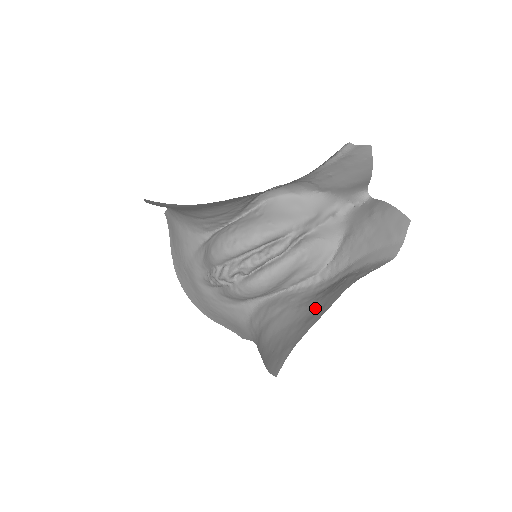
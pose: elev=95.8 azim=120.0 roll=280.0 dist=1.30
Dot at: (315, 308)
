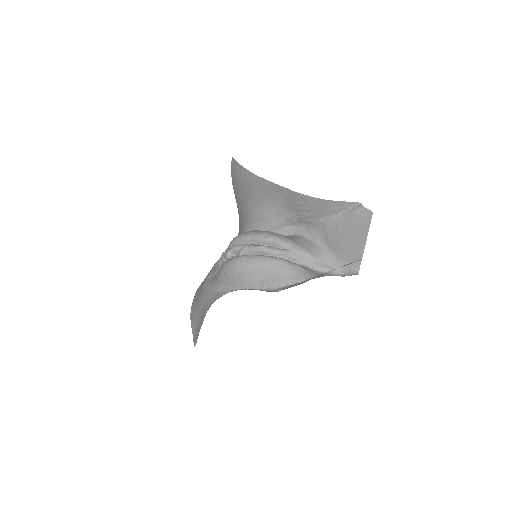
Dot at: occluded
